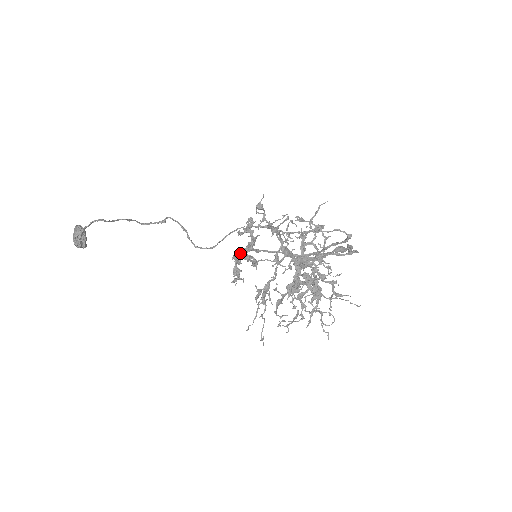
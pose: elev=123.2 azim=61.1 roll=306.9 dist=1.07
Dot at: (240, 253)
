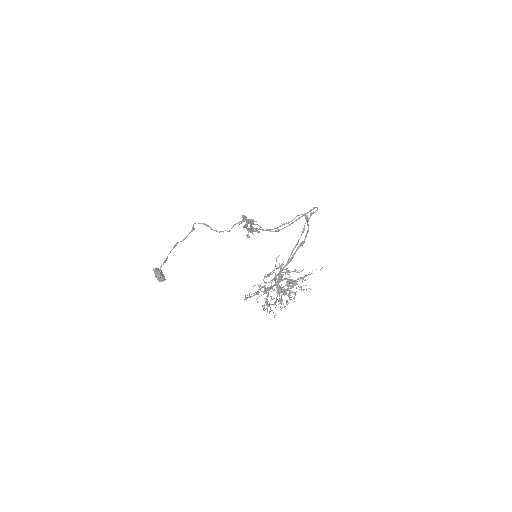
Dot at: (247, 223)
